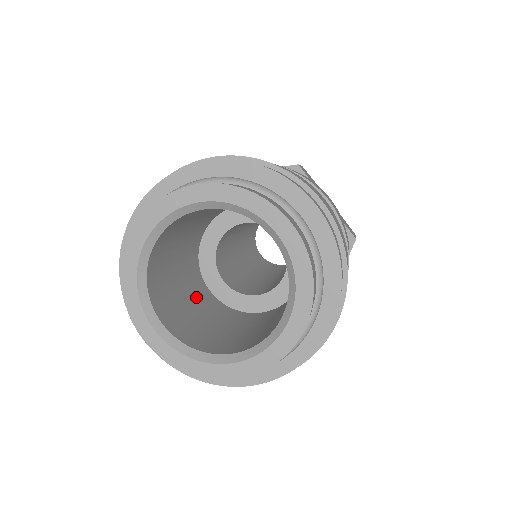
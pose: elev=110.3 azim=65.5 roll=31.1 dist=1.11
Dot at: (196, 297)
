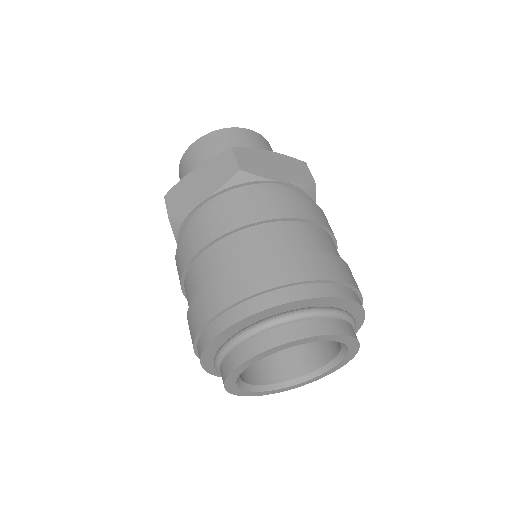
Dot at: occluded
